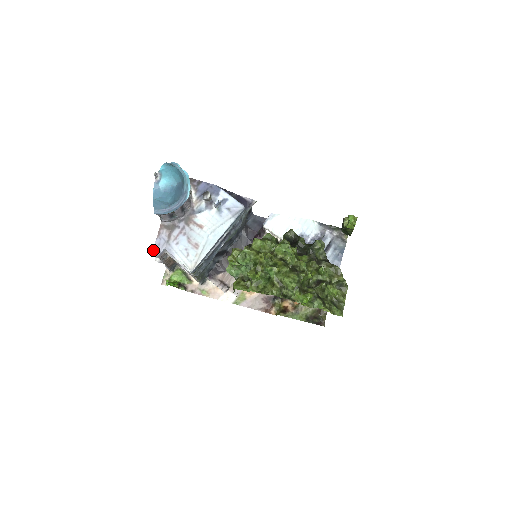
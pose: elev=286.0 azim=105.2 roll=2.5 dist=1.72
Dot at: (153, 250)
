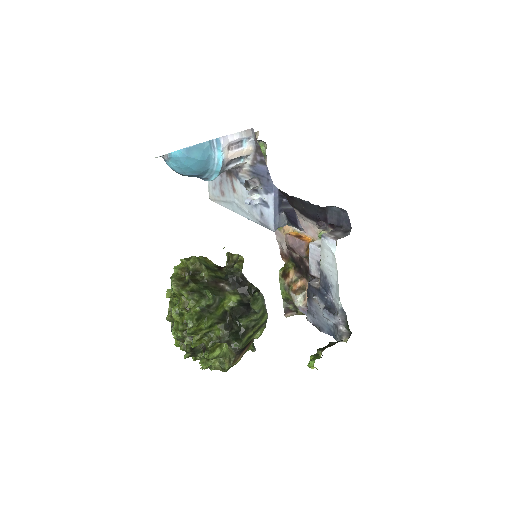
Dot at: occluded
